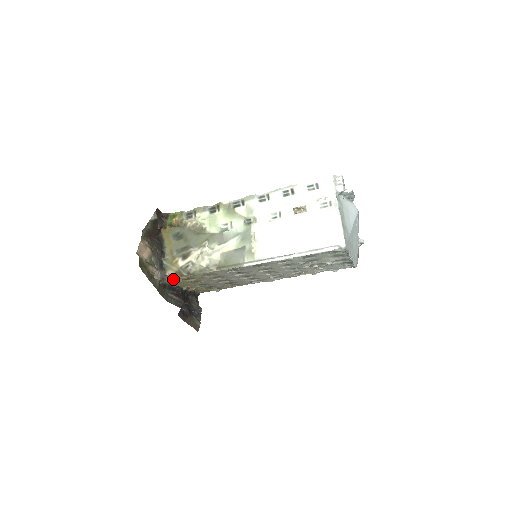
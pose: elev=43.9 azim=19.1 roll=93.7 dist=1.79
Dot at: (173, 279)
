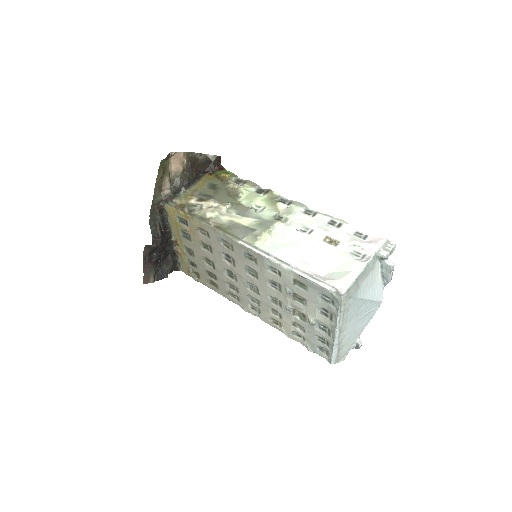
Dot at: (173, 208)
